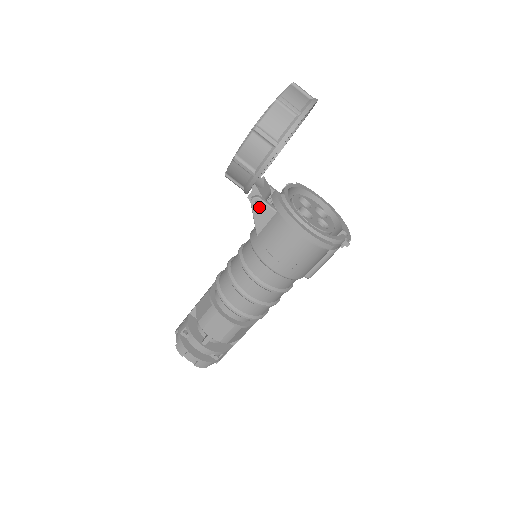
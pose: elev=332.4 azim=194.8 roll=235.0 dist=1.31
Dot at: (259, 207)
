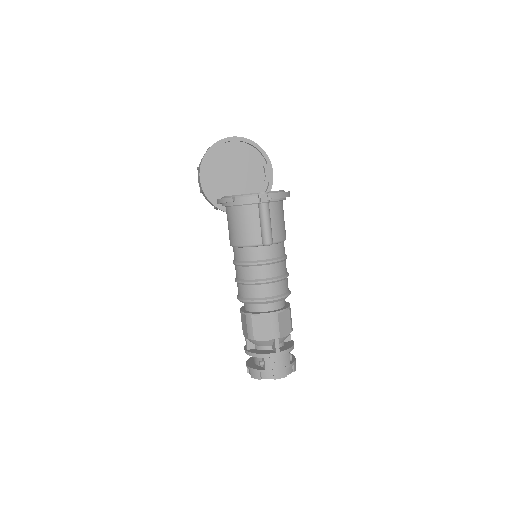
Dot at: occluded
